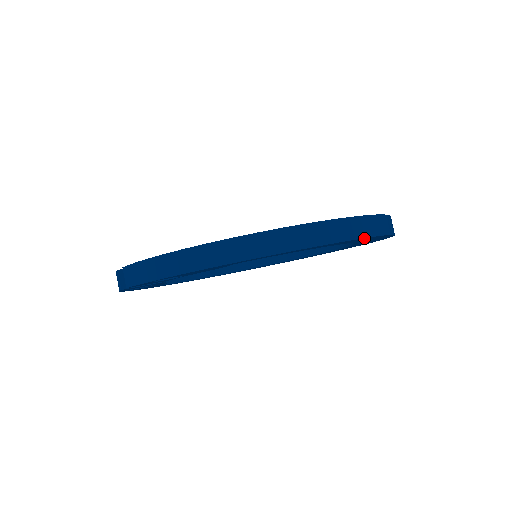
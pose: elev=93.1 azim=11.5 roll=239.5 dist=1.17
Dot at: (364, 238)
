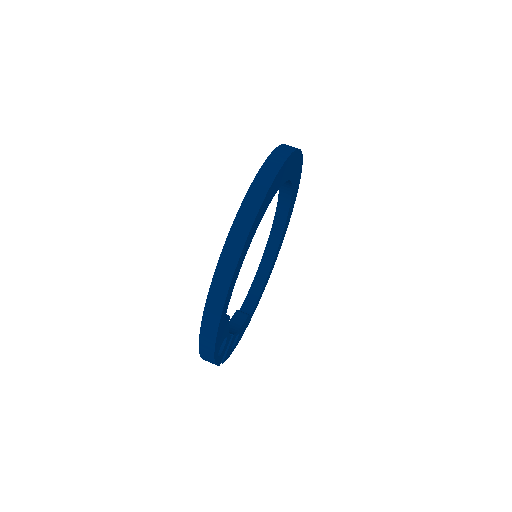
Dot at: (255, 220)
